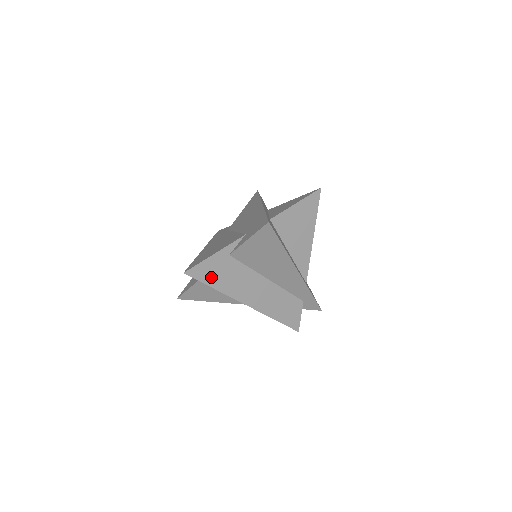
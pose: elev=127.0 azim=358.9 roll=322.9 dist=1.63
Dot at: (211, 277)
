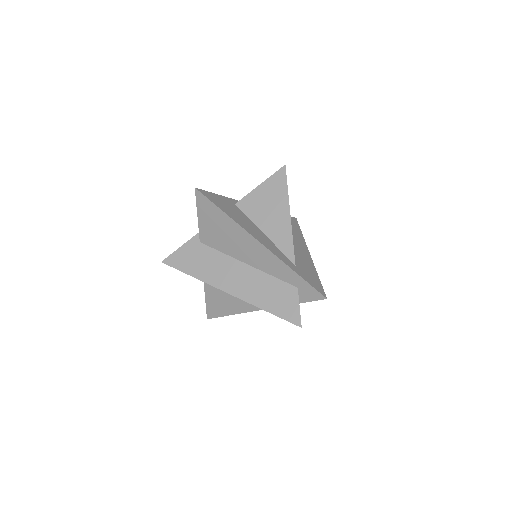
Dot at: (186, 264)
